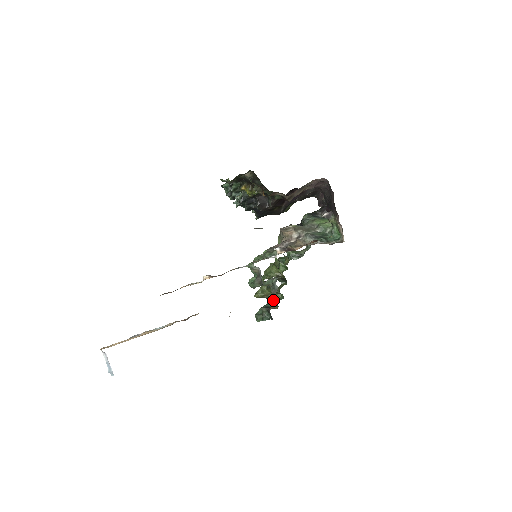
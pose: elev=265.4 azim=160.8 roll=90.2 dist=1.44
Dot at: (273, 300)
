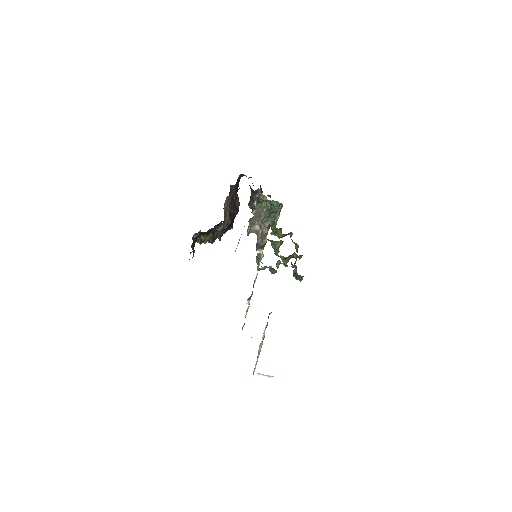
Dot at: (292, 267)
